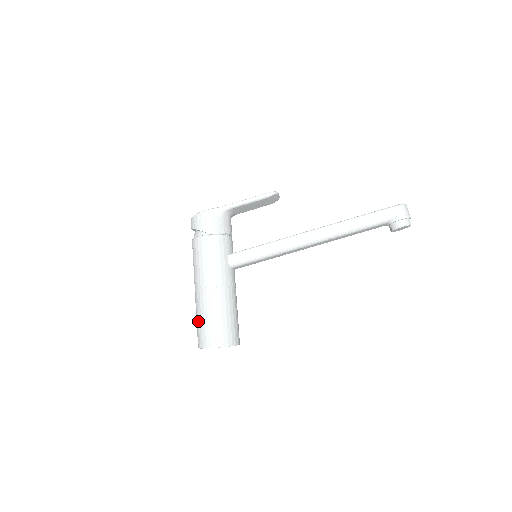
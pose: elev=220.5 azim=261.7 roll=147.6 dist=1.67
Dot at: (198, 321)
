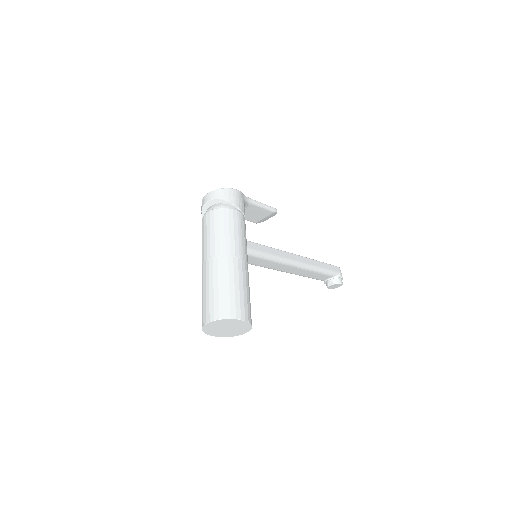
Dot at: (223, 289)
